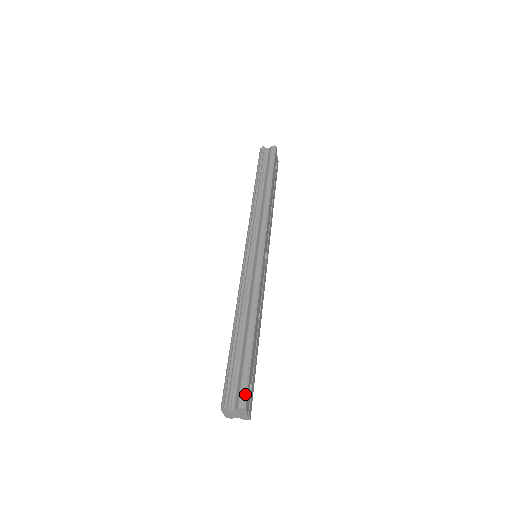
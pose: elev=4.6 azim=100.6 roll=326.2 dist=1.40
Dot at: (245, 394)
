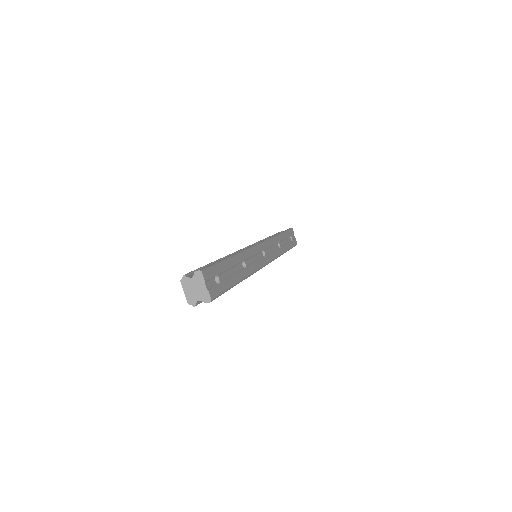
Dot at: (205, 267)
